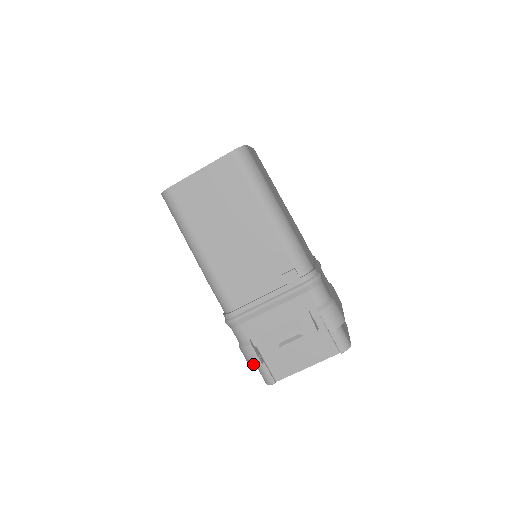
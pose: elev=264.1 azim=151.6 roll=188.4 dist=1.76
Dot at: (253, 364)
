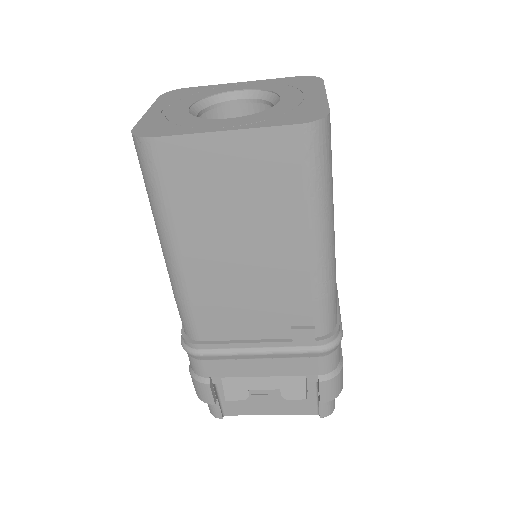
Dot at: (202, 399)
